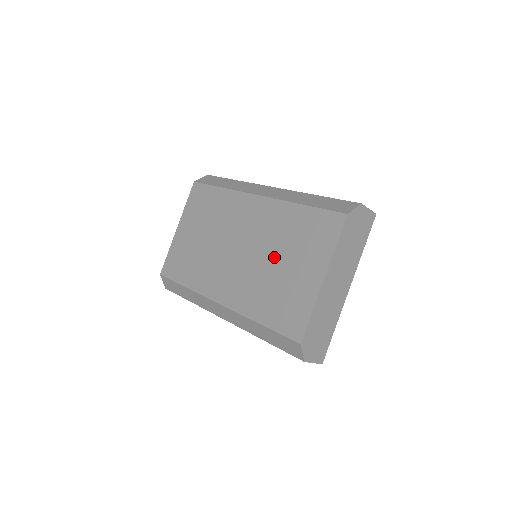
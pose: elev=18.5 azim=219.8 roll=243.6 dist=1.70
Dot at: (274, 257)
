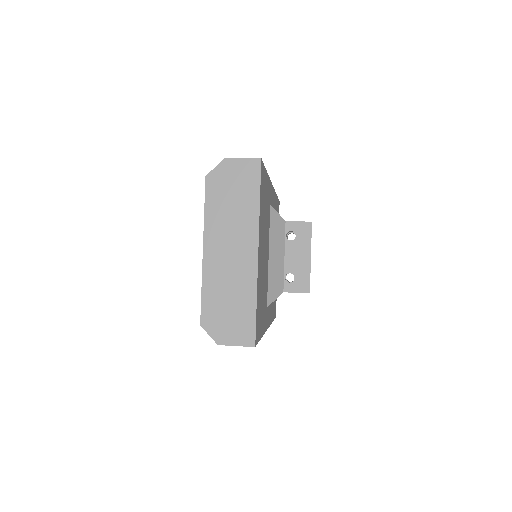
Dot at: occluded
